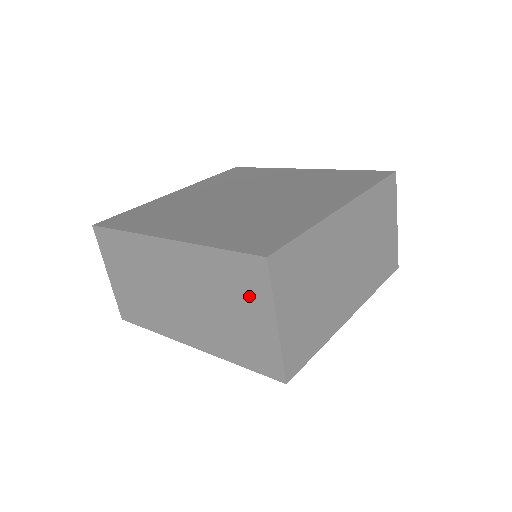
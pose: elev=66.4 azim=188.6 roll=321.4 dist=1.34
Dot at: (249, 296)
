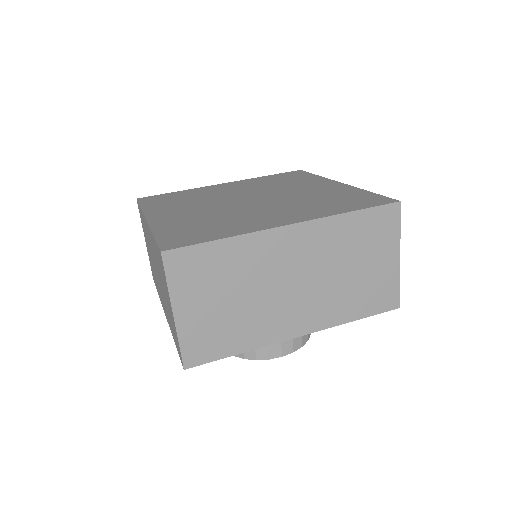
Dot at: occluded
